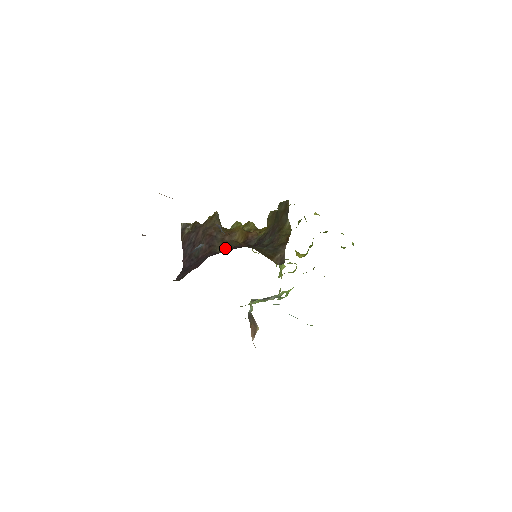
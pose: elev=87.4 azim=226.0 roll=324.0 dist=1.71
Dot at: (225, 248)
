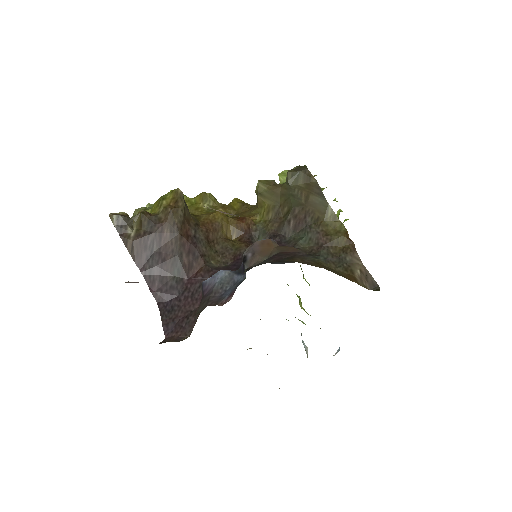
Dot at: (221, 256)
